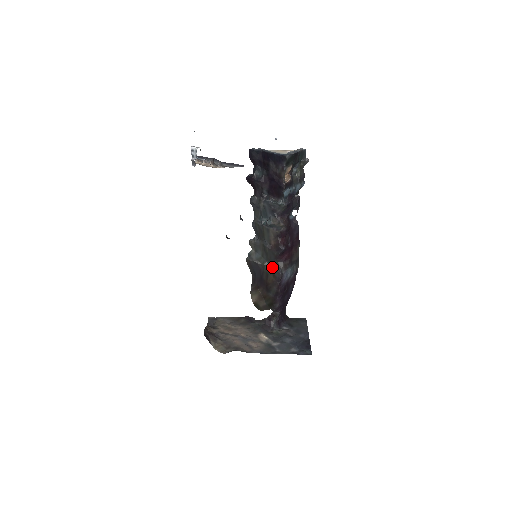
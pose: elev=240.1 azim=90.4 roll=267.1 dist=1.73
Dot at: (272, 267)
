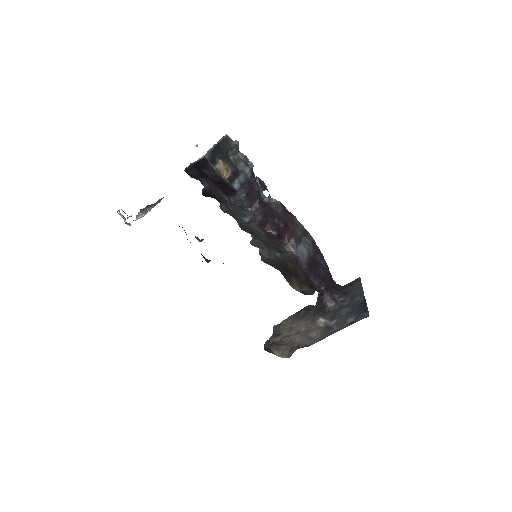
Dot at: (282, 254)
